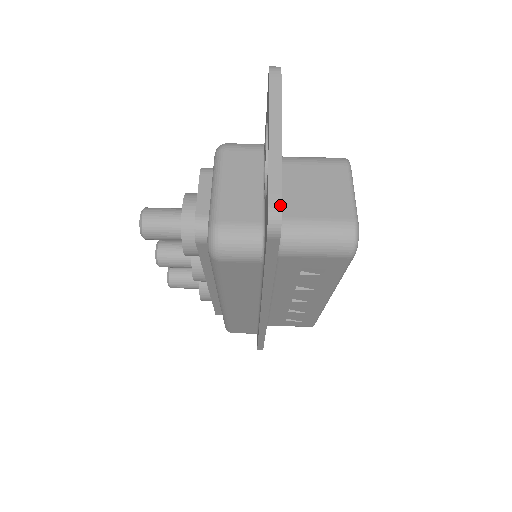
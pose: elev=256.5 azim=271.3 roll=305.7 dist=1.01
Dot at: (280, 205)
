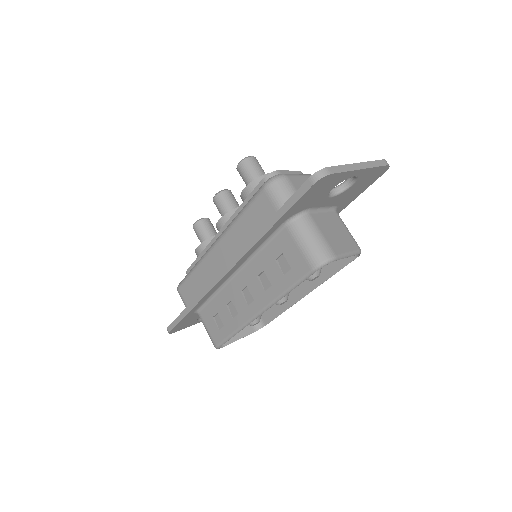
Dot at: (331, 173)
